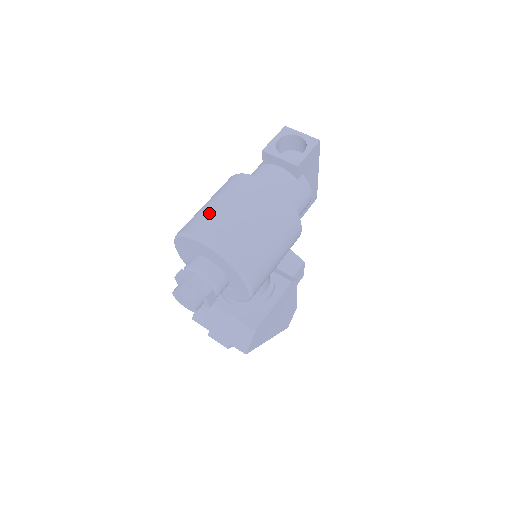
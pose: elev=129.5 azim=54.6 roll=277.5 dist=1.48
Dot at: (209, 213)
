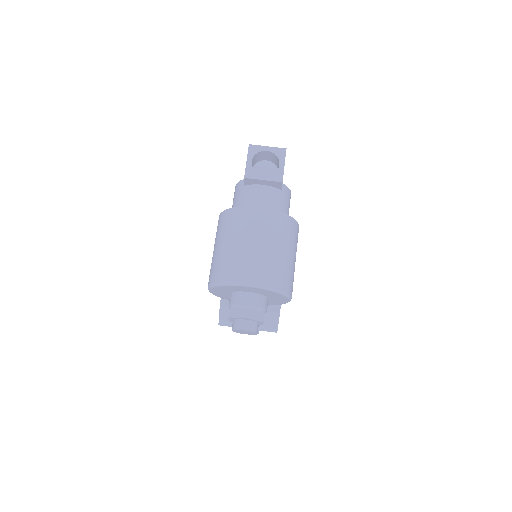
Dot at: (236, 257)
